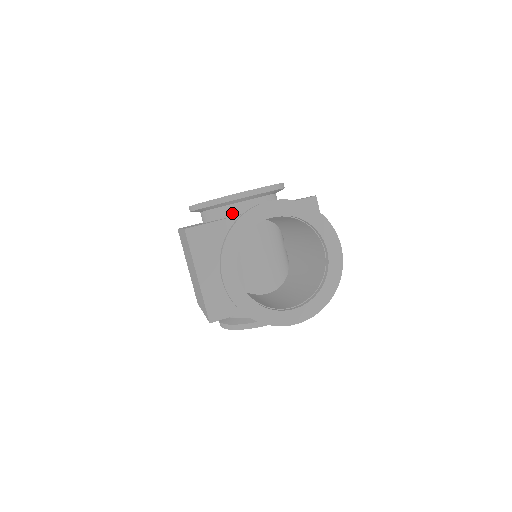
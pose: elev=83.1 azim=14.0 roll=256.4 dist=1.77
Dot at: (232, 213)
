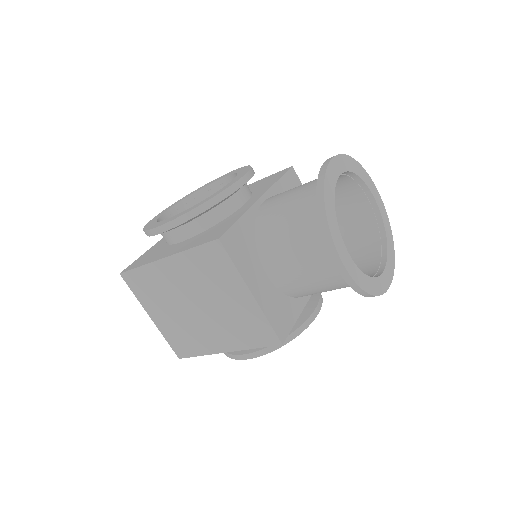
Dot at: (232, 209)
